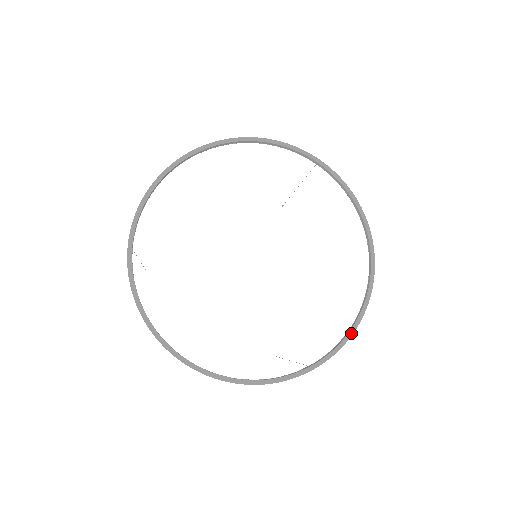
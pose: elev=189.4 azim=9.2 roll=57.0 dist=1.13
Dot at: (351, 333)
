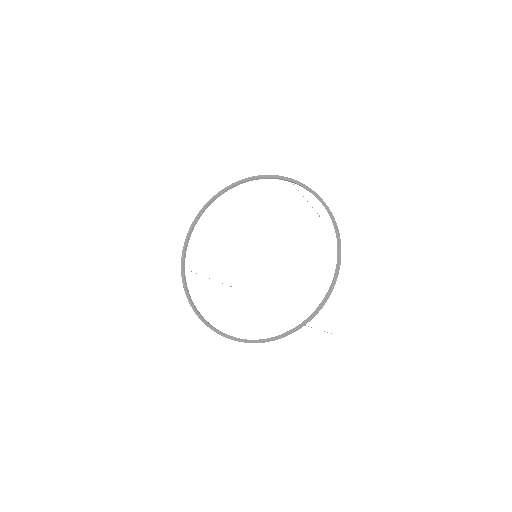
Dot at: (327, 295)
